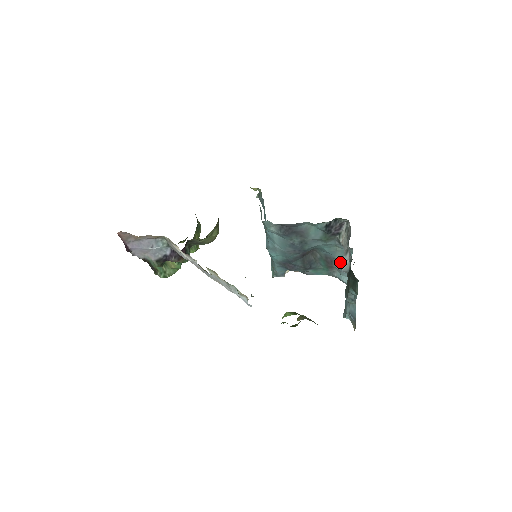
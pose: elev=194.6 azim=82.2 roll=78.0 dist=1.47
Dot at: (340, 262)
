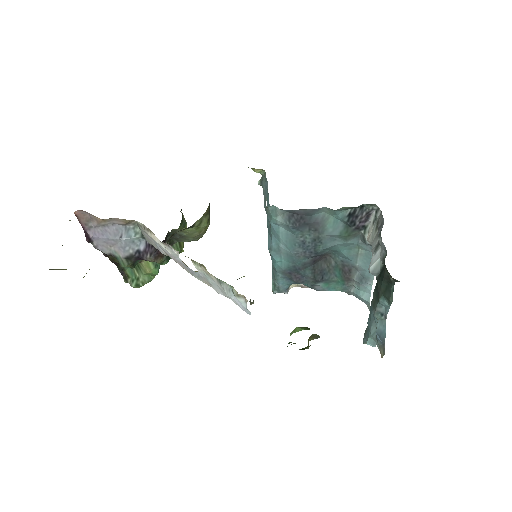
Dot at: (360, 272)
